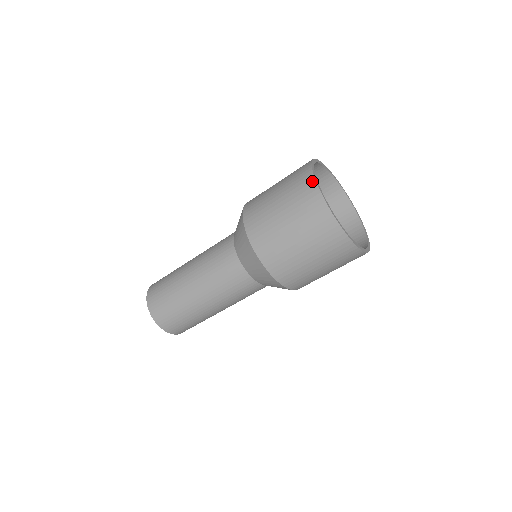
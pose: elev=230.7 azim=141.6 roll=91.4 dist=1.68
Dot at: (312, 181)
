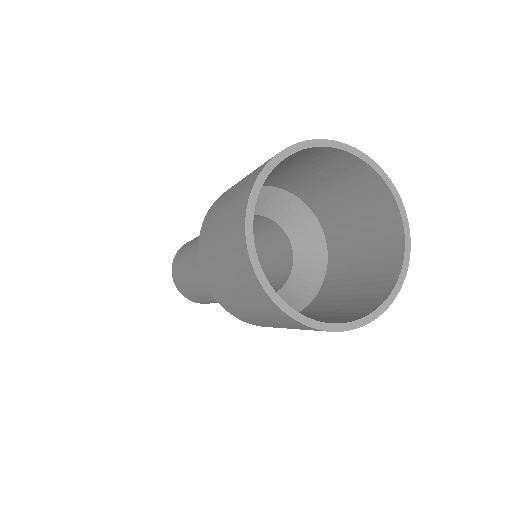
Dot at: (245, 201)
